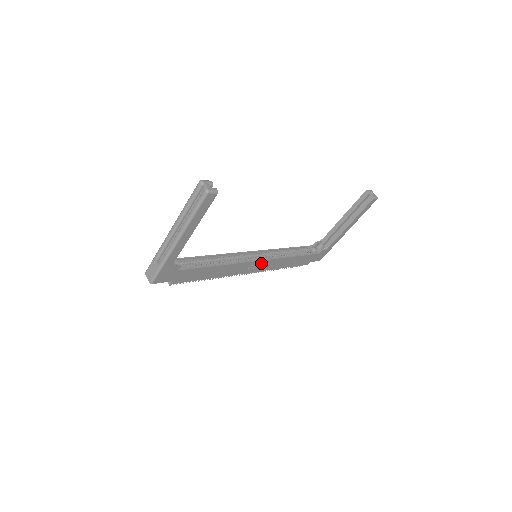
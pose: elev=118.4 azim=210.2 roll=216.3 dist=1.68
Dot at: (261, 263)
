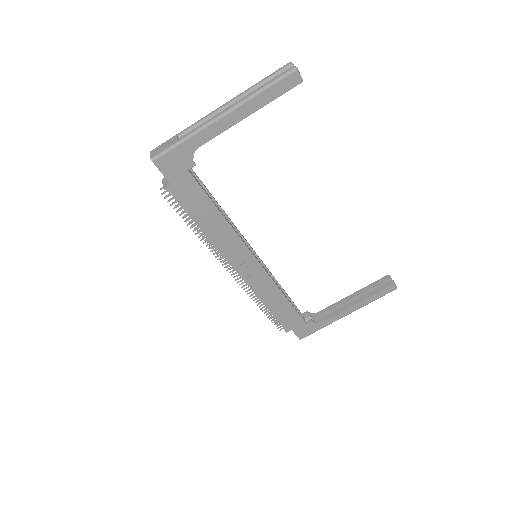
Dot at: (256, 268)
